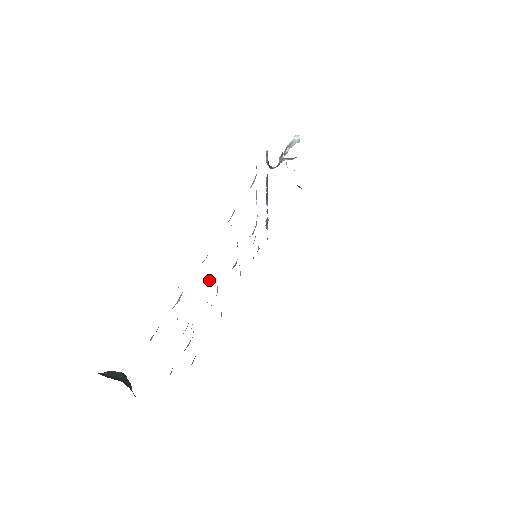
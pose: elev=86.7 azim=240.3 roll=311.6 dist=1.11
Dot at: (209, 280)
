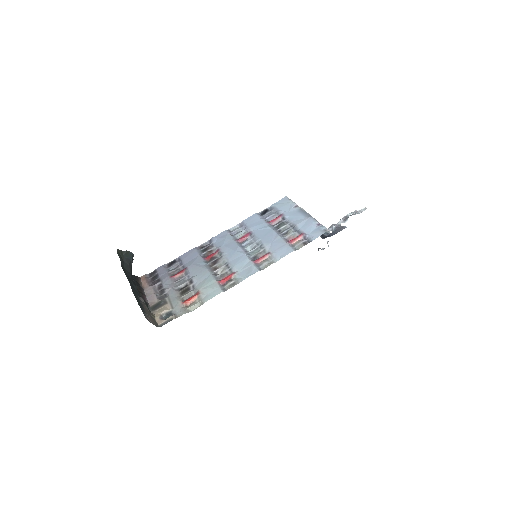
Dot at: (218, 272)
